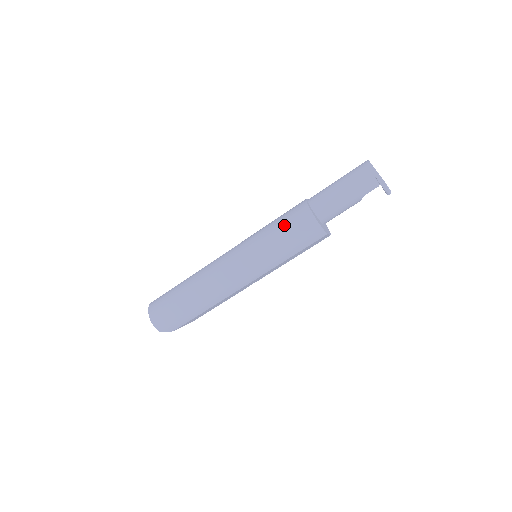
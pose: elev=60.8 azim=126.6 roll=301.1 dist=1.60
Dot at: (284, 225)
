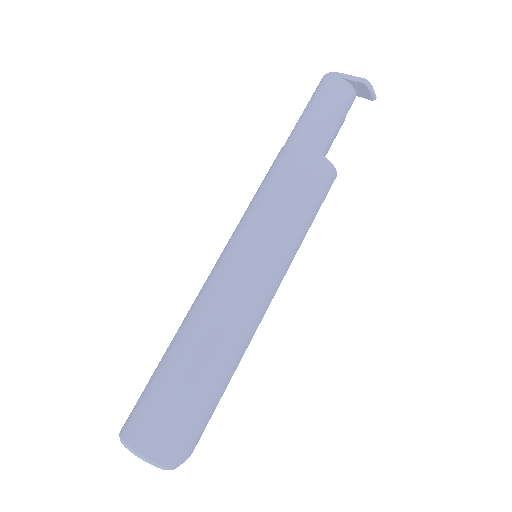
Dot at: (286, 183)
